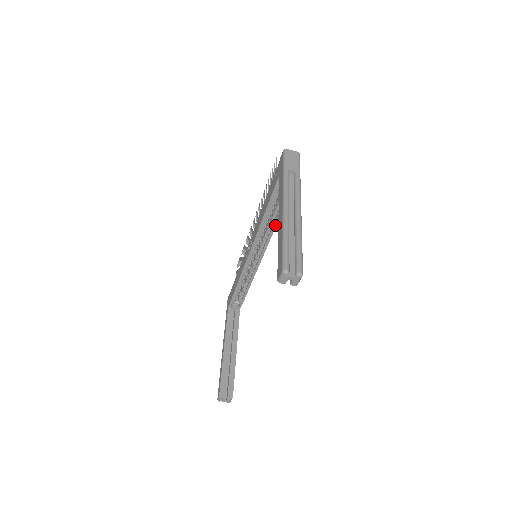
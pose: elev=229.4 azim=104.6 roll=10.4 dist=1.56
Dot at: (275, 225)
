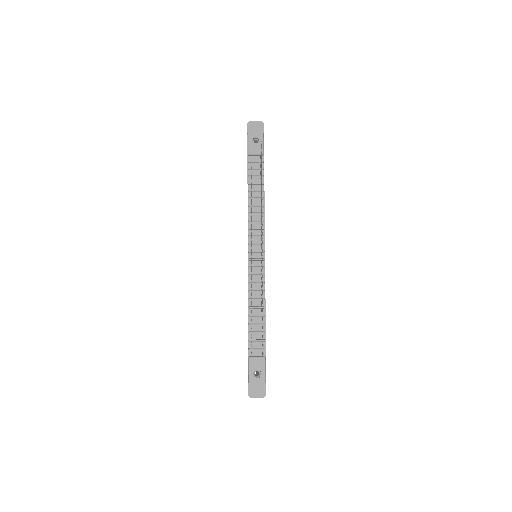
Dot at: occluded
